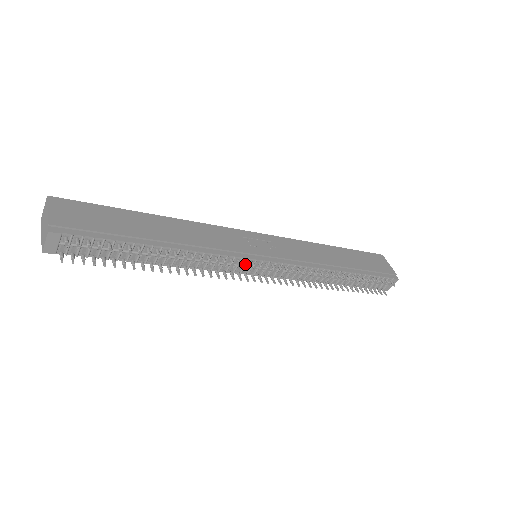
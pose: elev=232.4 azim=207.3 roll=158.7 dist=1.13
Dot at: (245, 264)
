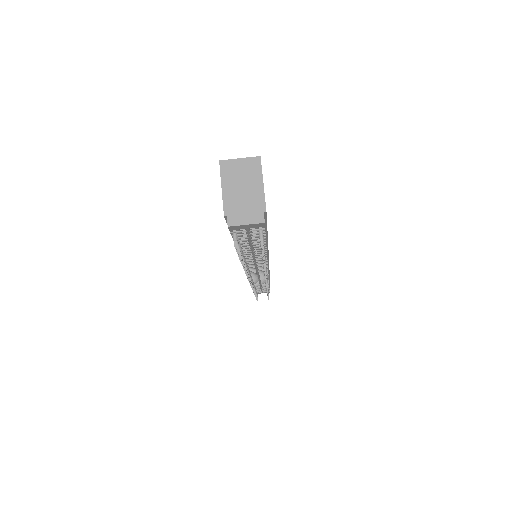
Dot at: occluded
